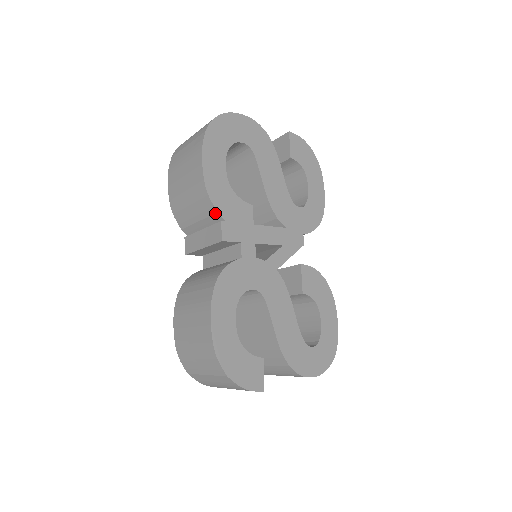
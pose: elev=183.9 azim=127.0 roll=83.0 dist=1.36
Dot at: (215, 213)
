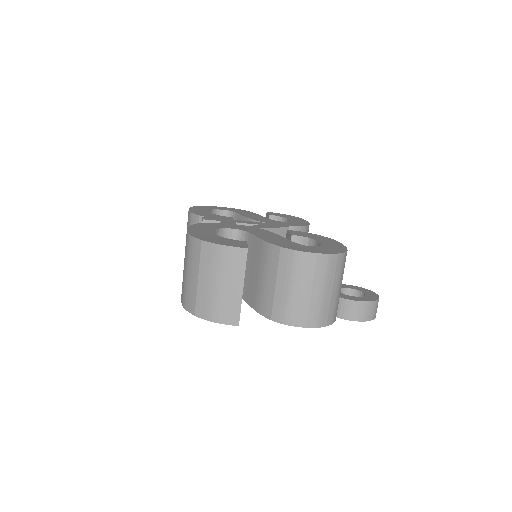
Dot at: (199, 219)
